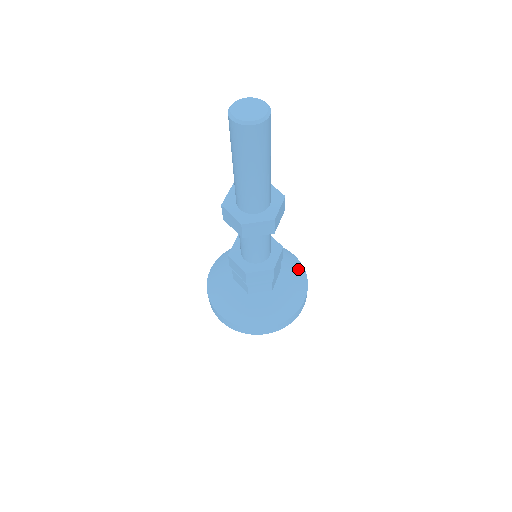
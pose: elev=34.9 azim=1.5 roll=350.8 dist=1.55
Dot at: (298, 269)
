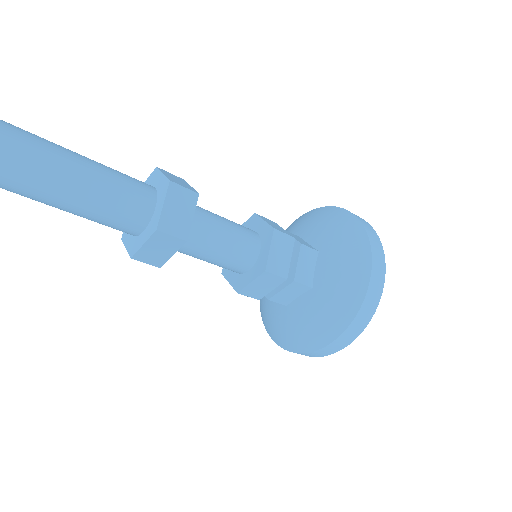
Dot at: (349, 233)
